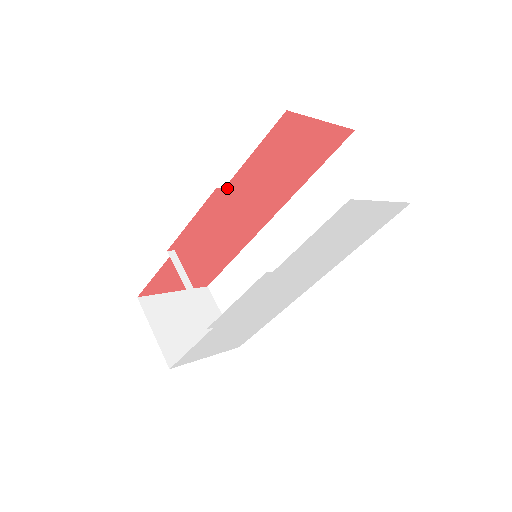
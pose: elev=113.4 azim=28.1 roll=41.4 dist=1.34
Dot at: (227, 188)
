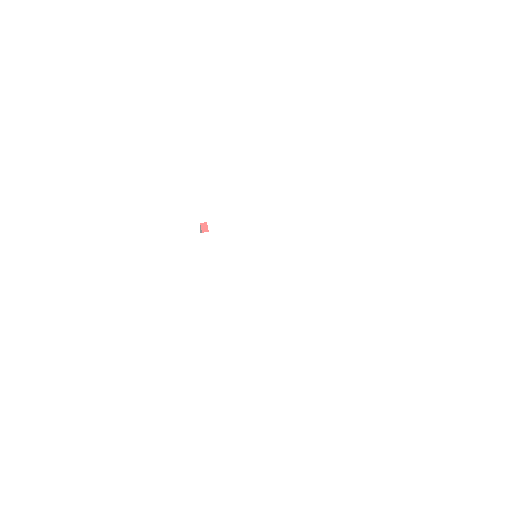
Dot at: occluded
